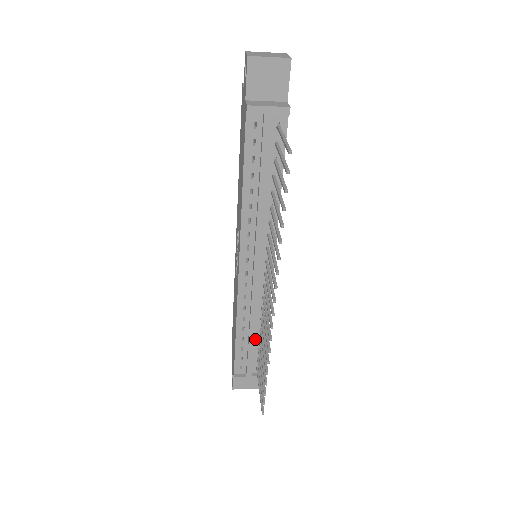
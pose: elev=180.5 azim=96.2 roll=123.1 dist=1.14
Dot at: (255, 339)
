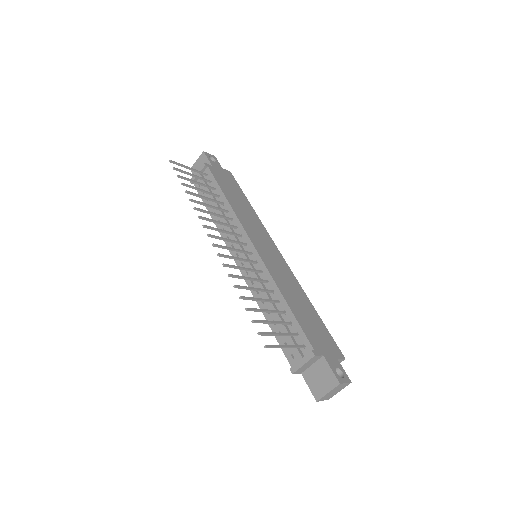
Dot at: (282, 316)
